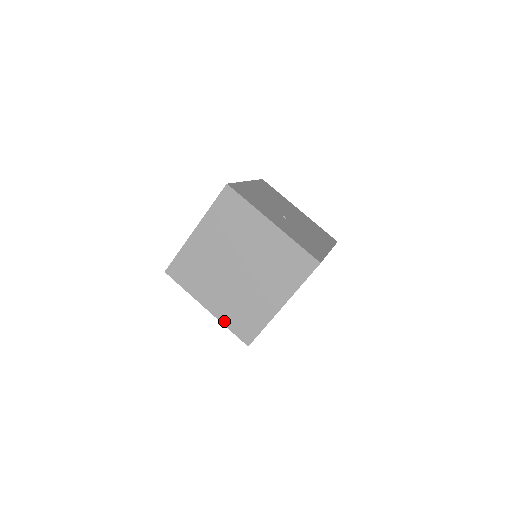
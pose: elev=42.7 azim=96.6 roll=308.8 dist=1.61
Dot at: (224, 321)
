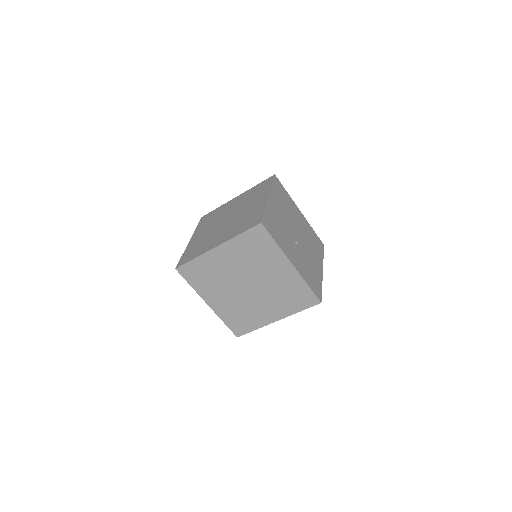
Dot at: (222, 317)
